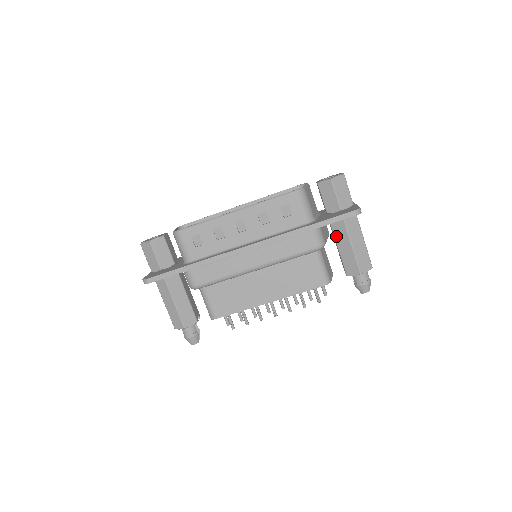
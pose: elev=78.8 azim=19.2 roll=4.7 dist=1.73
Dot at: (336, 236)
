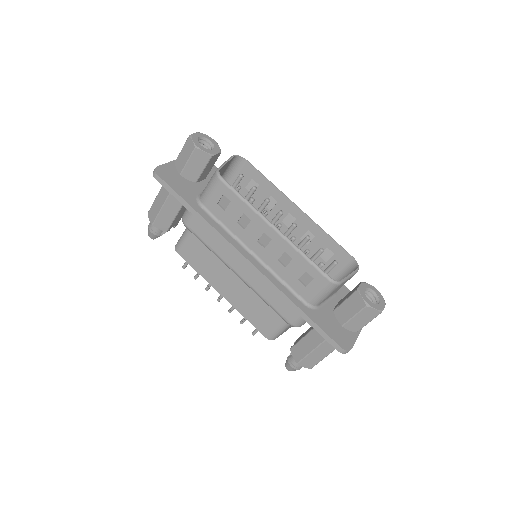
Dot at: occluded
